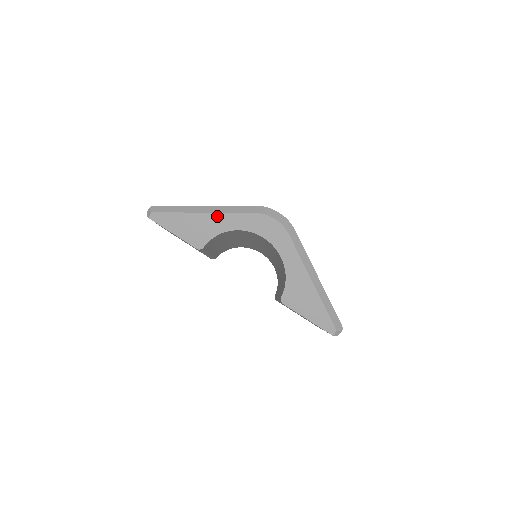
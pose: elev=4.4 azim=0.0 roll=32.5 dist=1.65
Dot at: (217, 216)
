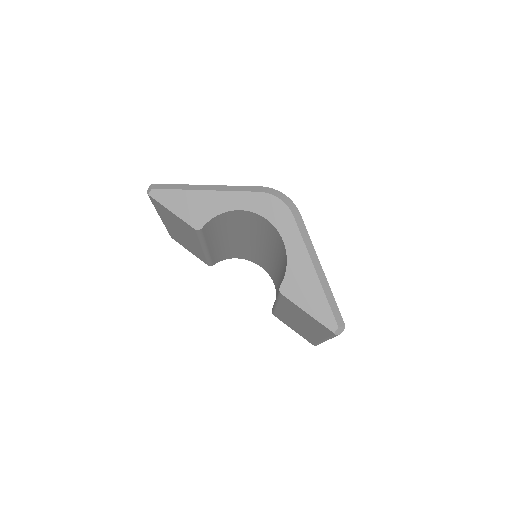
Dot at: (220, 194)
